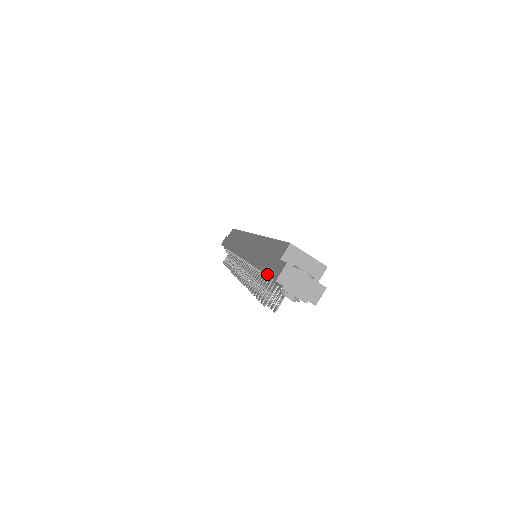
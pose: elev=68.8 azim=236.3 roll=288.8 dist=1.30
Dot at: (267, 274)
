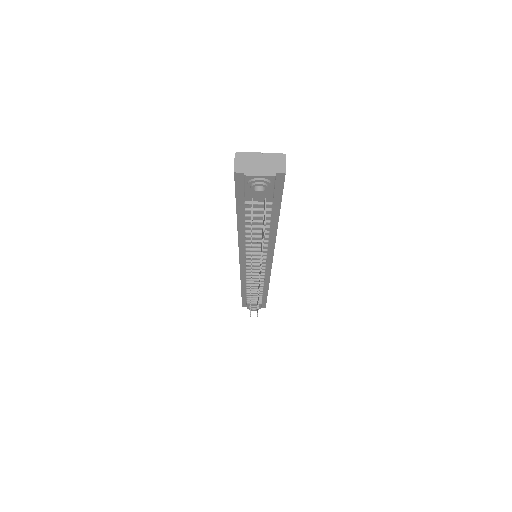
Dot at: (235, 193)
